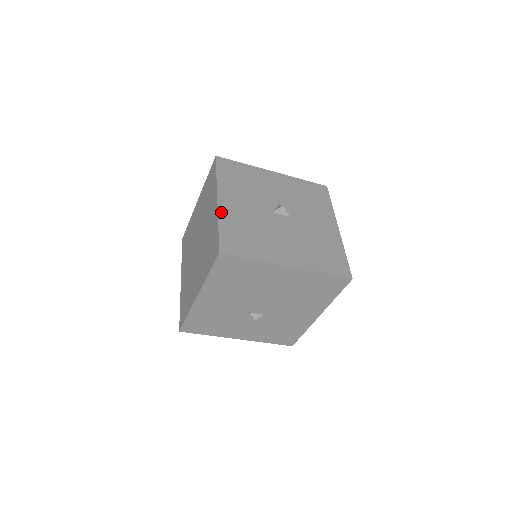
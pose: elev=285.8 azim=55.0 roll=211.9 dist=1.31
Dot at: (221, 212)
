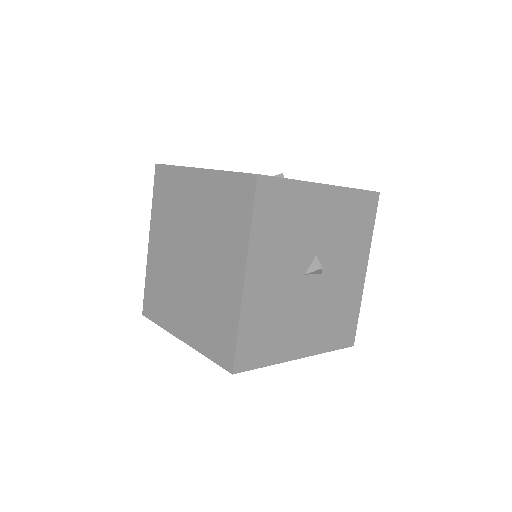
Dot at: (245, 302)
